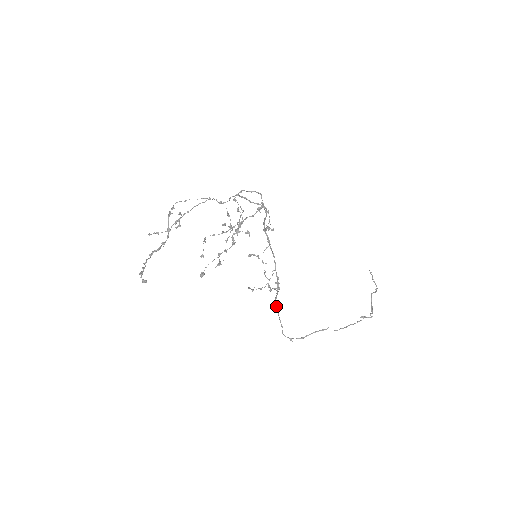
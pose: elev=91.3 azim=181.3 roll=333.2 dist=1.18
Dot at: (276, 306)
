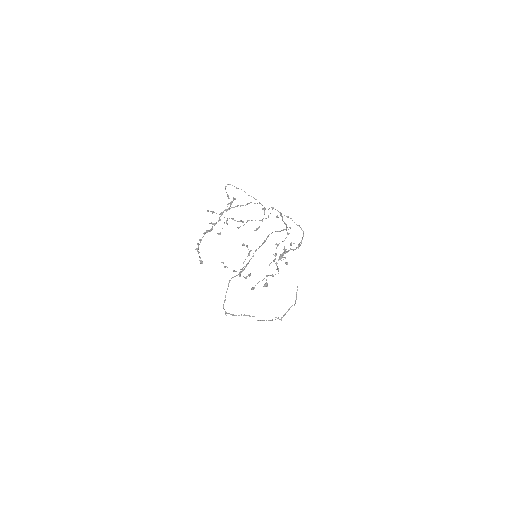
Dot at: (229, 282)
